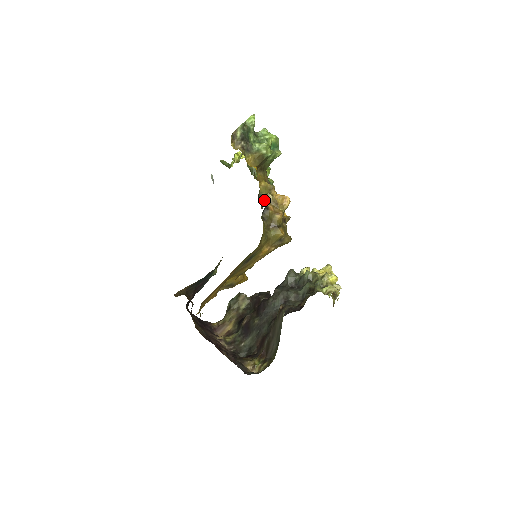
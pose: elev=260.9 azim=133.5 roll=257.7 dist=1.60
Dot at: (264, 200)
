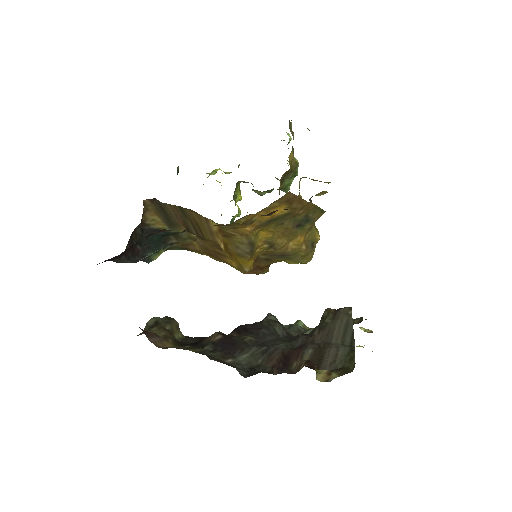
Dot at: occluded
